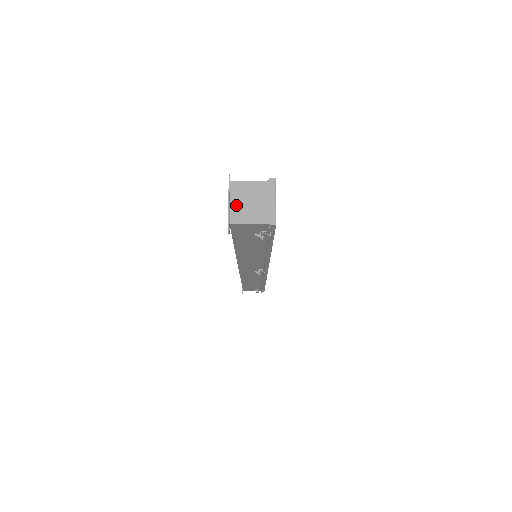
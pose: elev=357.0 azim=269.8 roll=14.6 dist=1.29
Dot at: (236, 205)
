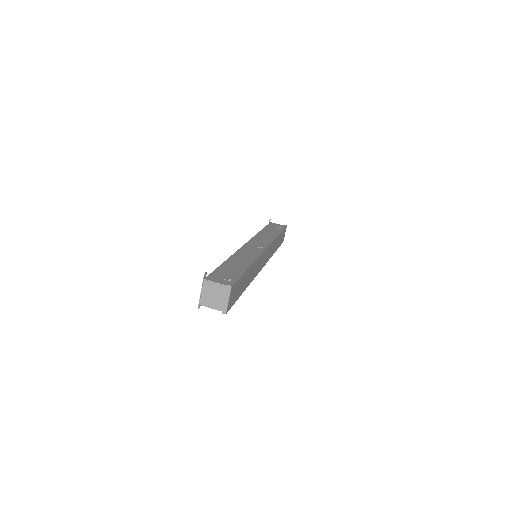
Dot at: (205, 295)
